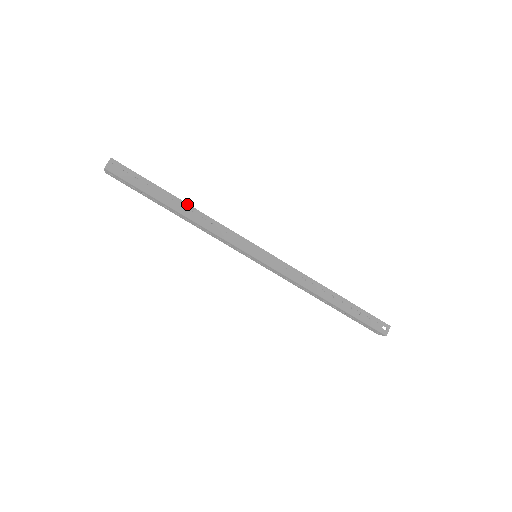
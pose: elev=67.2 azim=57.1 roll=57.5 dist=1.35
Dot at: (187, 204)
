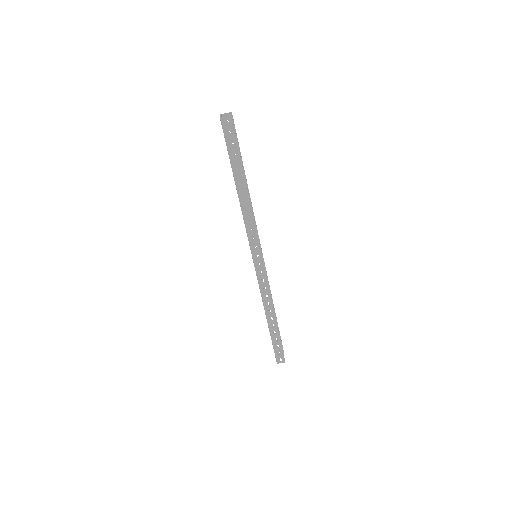
Dot at: occluded
